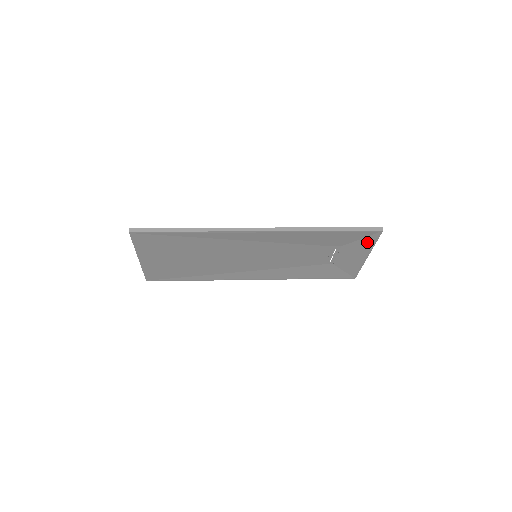
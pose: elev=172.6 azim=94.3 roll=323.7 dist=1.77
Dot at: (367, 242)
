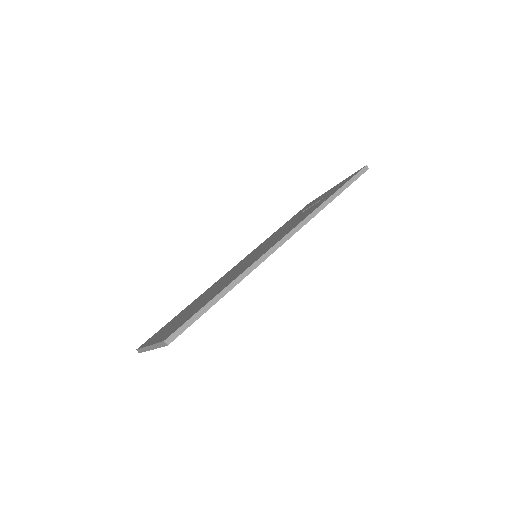
Dot at: occluded
